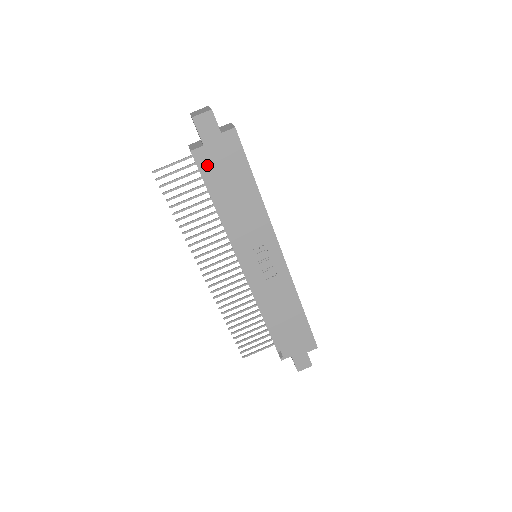
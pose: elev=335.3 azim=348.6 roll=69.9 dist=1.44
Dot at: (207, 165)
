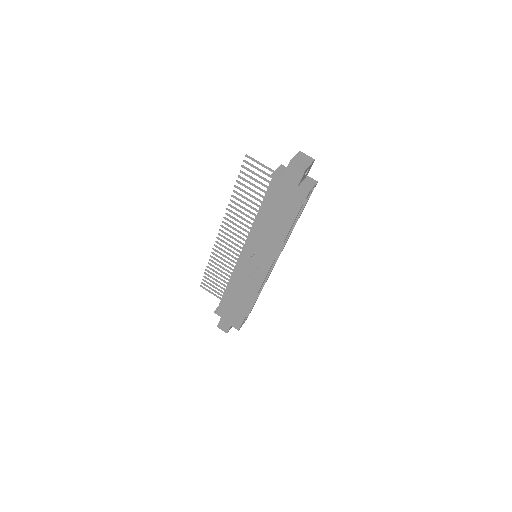
Dot at: (273, 191)
